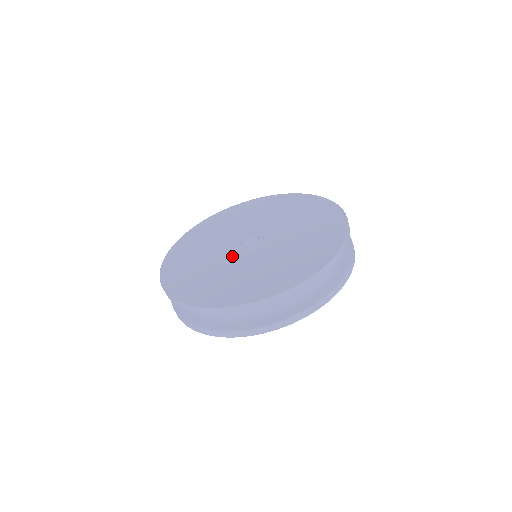
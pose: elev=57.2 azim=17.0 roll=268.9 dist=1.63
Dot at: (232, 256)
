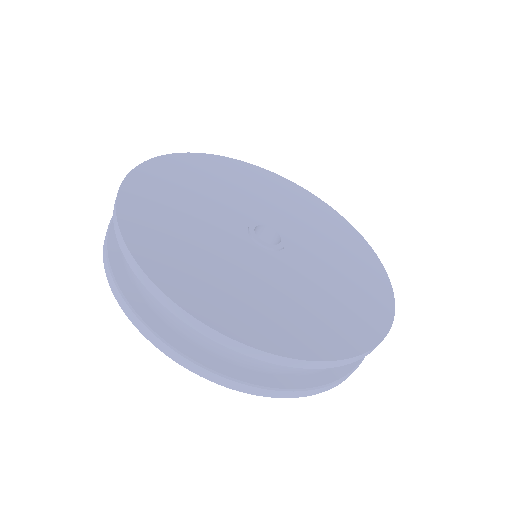
Dot at: (272, 263)
